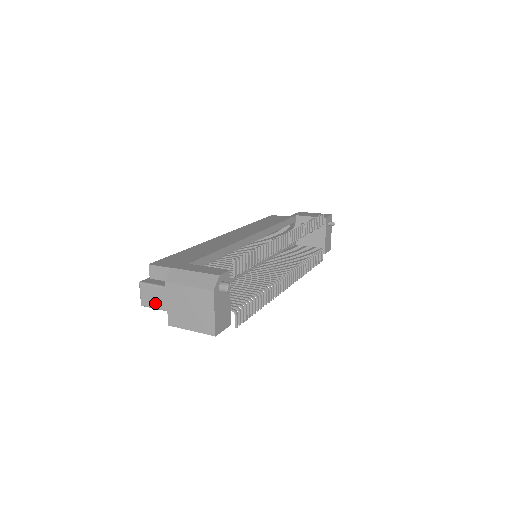
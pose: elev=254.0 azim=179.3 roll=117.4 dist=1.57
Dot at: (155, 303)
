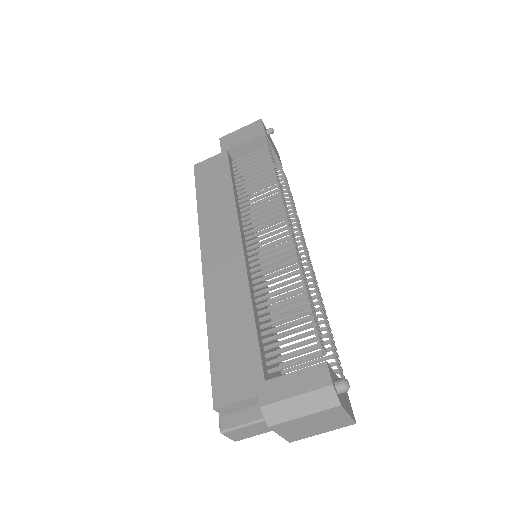
Dot at: (254, 434)
